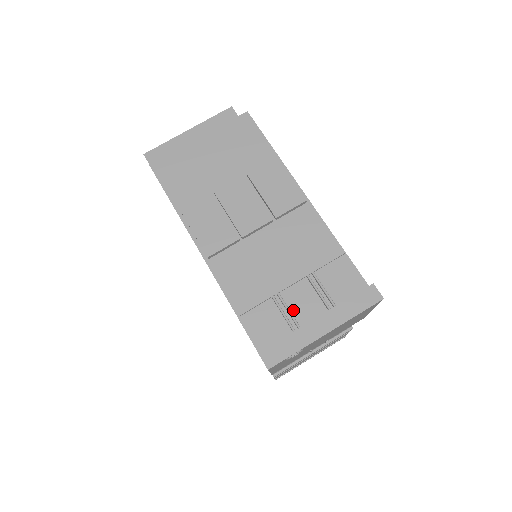
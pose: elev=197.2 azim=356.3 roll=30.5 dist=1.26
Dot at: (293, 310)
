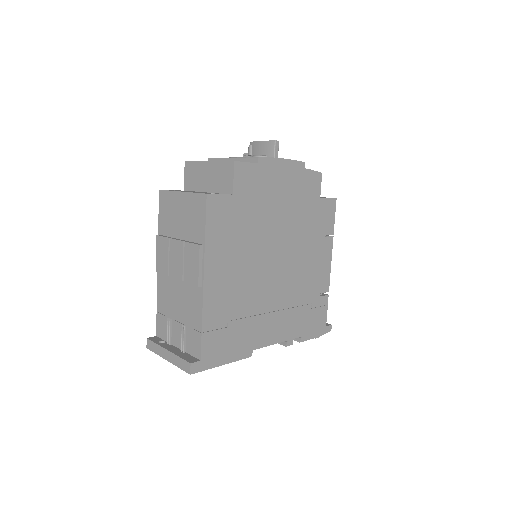
Dot at: (173, 333)
